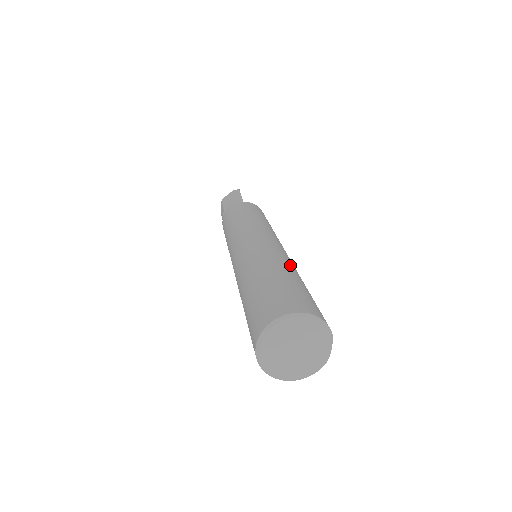
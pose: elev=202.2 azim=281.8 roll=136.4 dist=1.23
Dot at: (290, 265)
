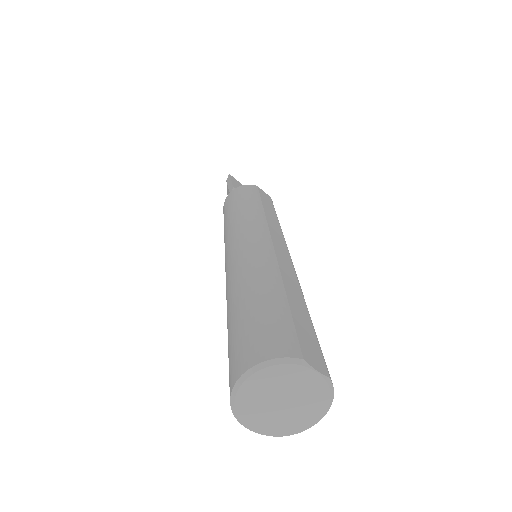
Dot at: (252, 273)
